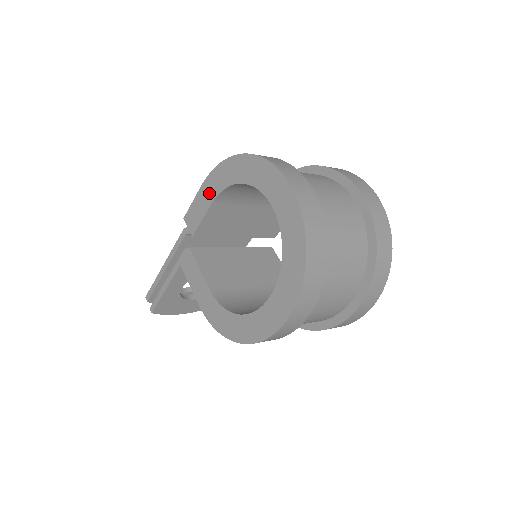
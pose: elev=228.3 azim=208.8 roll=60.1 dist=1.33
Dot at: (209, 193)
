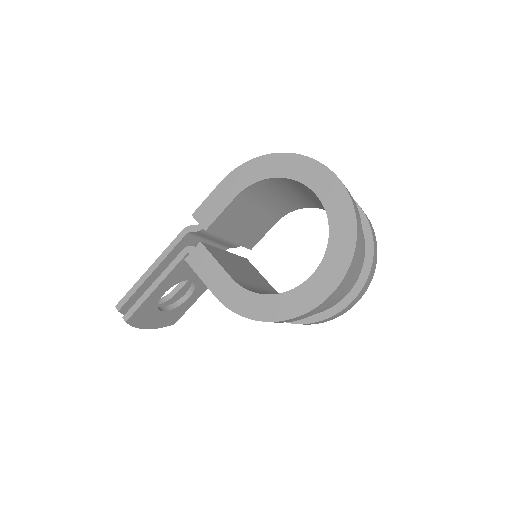
Dot at: (231, 188)
